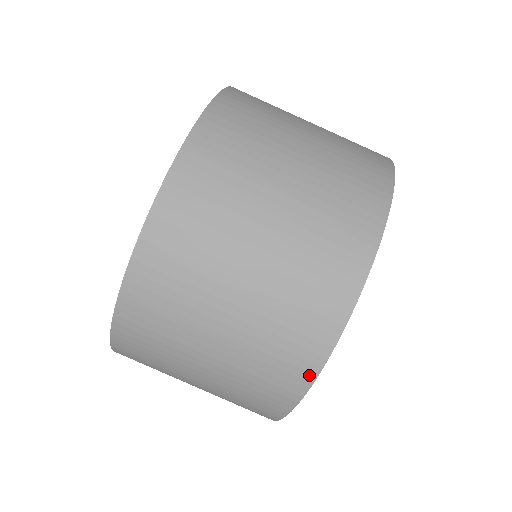
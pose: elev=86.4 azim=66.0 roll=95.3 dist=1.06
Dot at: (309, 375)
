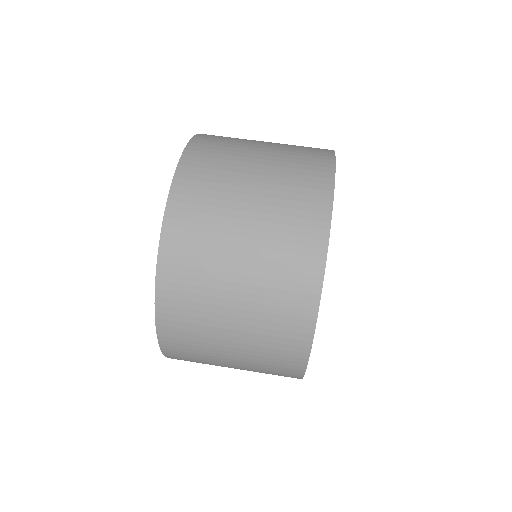
Dot at: (328, 186)
